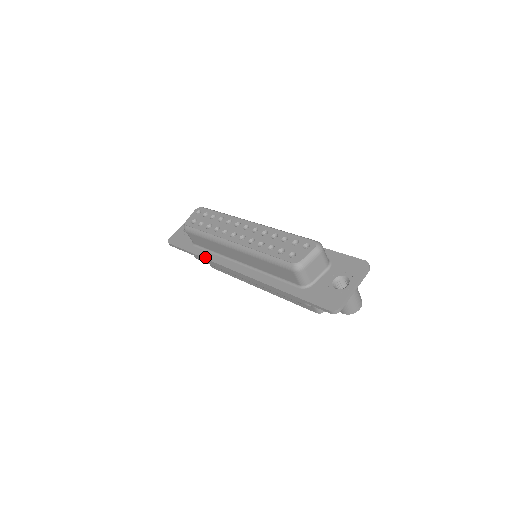
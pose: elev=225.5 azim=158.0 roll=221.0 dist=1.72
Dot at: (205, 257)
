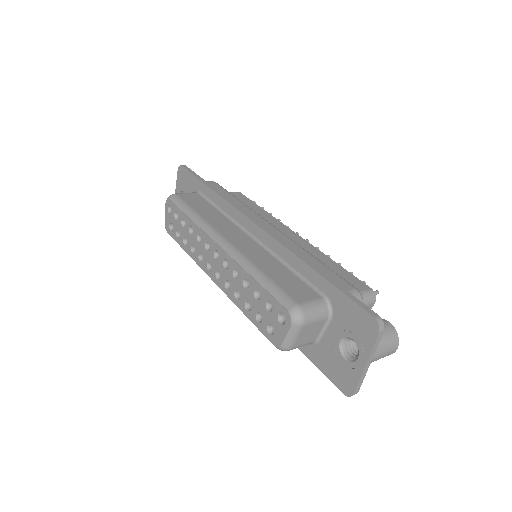
Dot at: occluded
